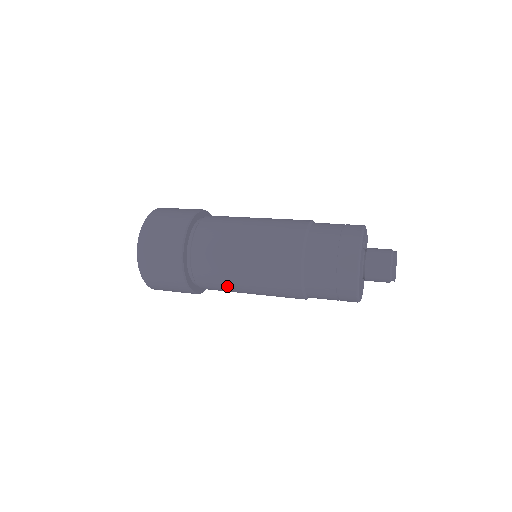
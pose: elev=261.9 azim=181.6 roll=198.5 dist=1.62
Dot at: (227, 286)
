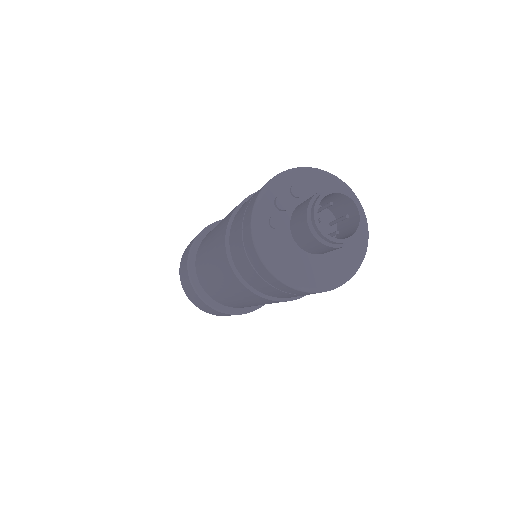
Dot at: occluded
